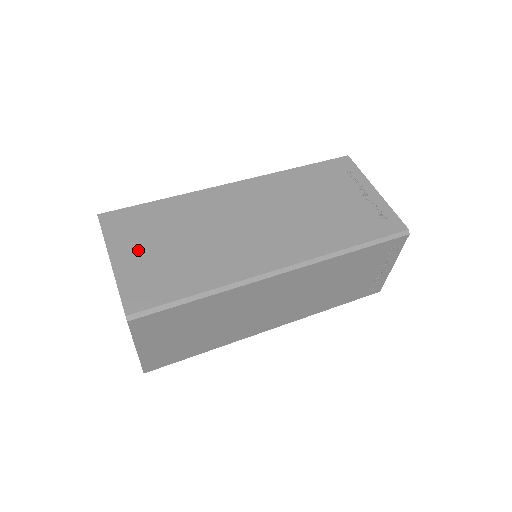
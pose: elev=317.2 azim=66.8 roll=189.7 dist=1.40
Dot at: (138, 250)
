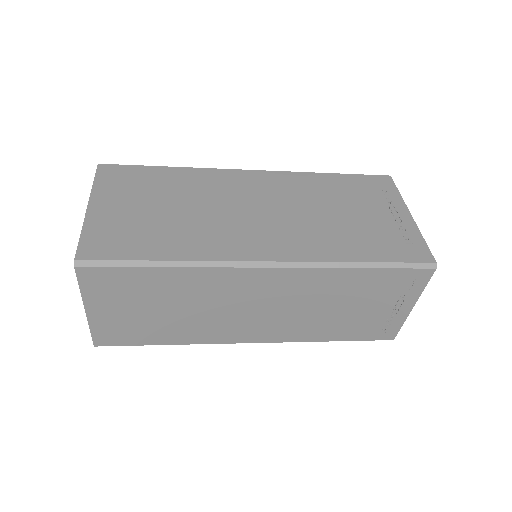
Dot at: (121, 204)
